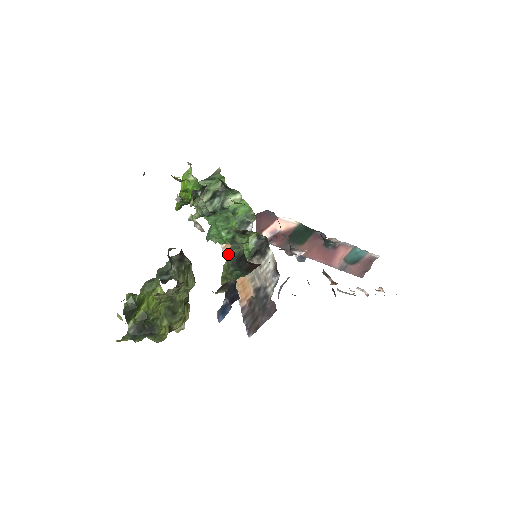
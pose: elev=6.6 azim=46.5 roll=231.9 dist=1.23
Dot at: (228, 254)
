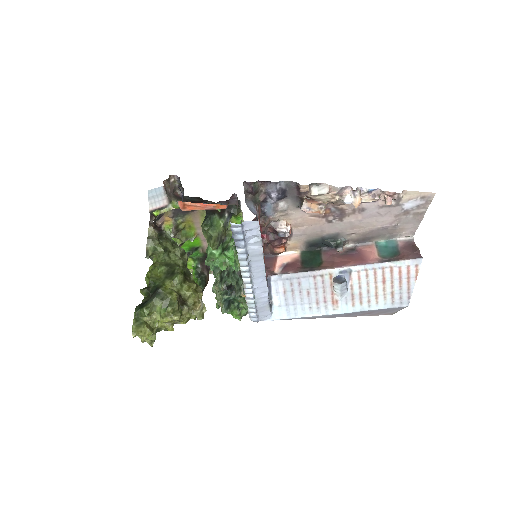
Dot at: occluded
